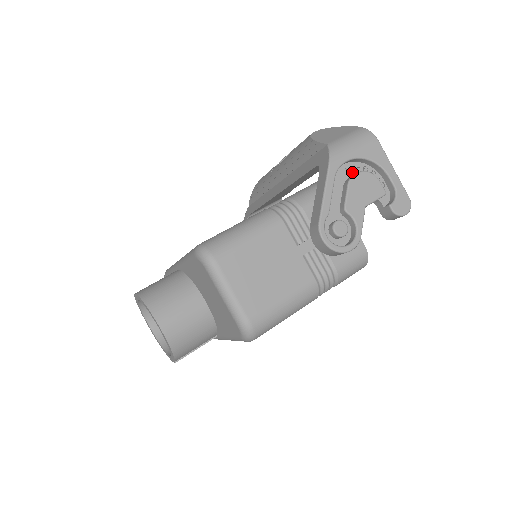
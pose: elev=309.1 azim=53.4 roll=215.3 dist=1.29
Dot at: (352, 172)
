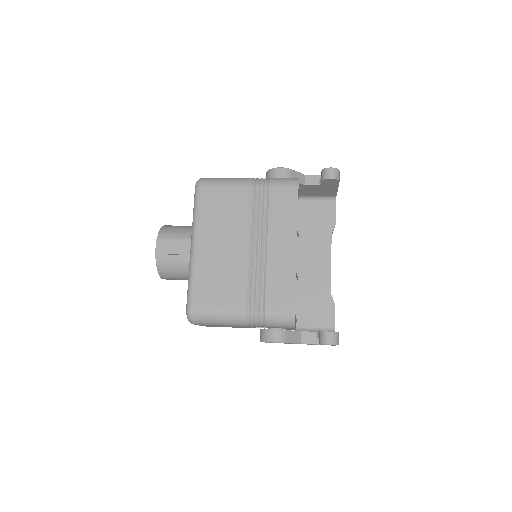
Dot at: occluded
